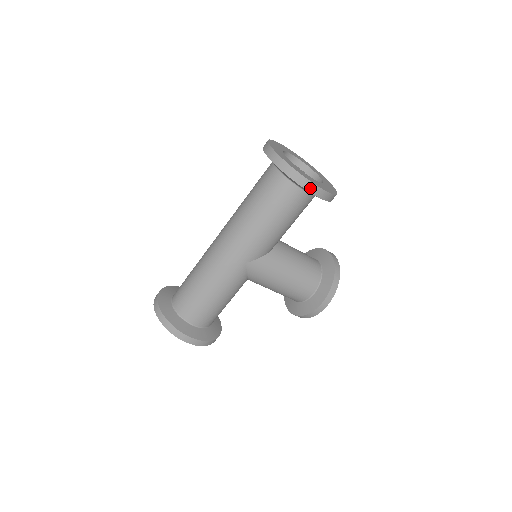
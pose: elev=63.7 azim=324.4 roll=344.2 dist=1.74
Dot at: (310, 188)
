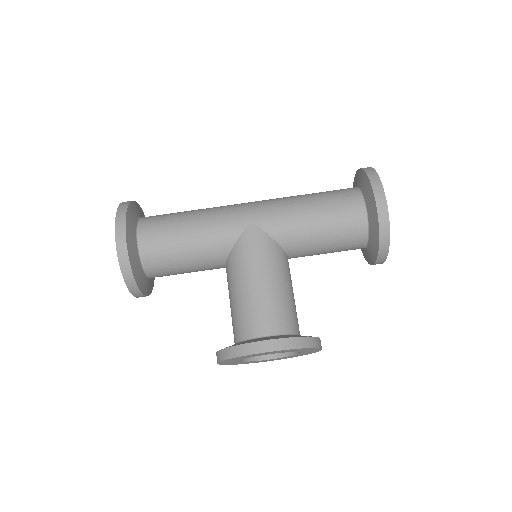
Dot at: (377, 191)
